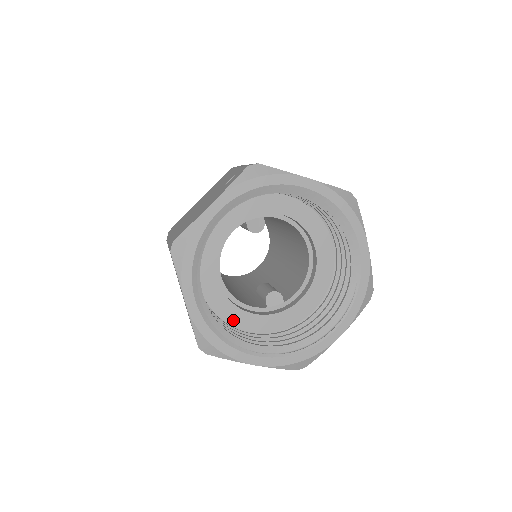
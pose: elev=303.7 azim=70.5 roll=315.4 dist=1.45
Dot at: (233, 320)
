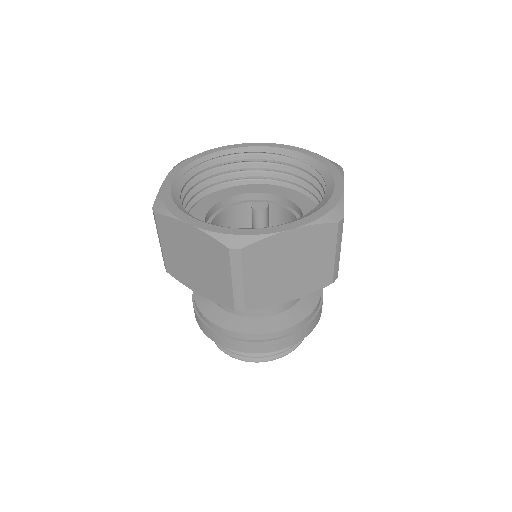
Dot at: occluded
